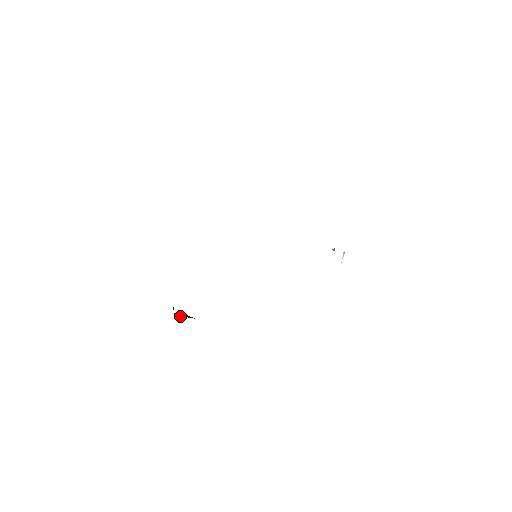
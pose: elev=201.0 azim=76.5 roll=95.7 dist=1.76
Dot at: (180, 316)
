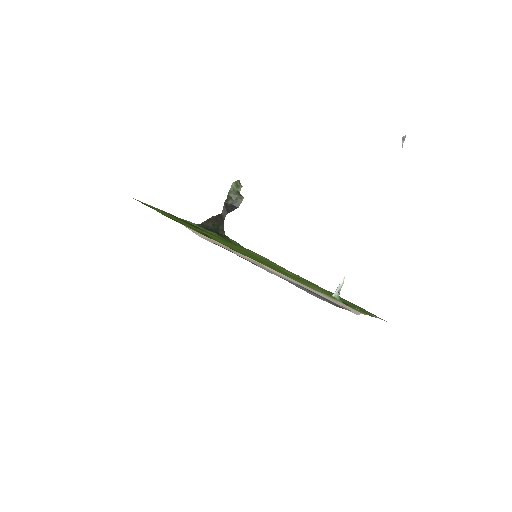
Dot at: (229, 211)
